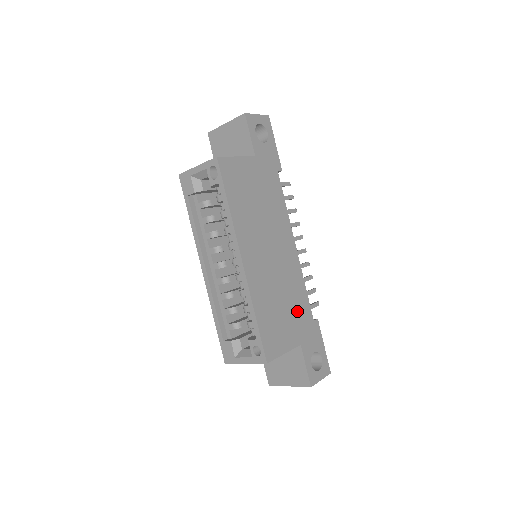
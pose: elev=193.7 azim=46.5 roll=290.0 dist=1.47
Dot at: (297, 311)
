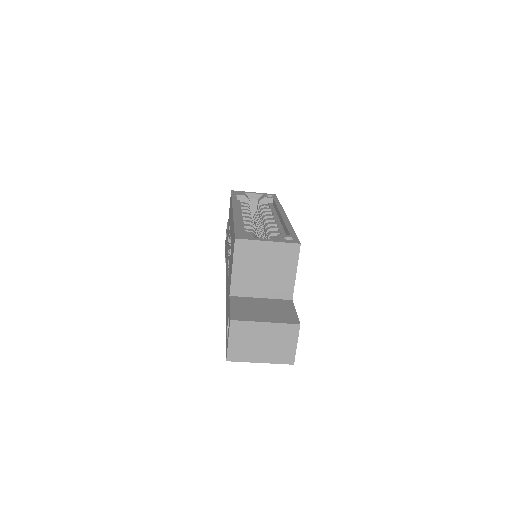
Dot at: occluded
